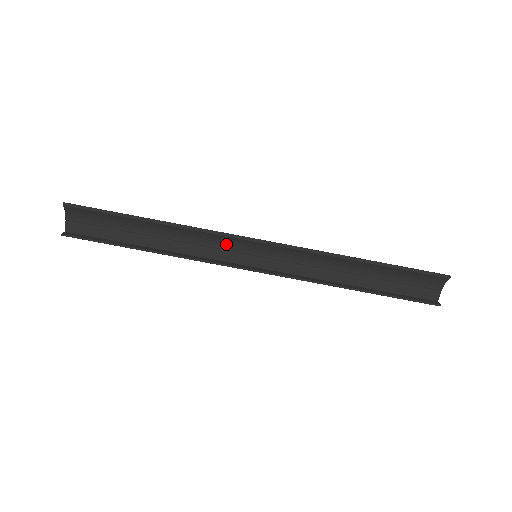
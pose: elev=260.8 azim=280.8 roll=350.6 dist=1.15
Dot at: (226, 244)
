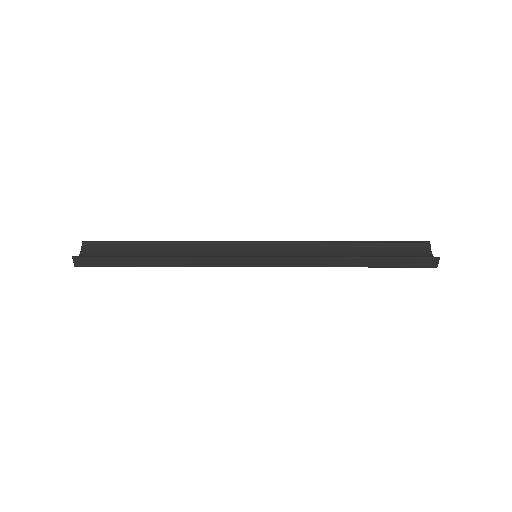
Dot at: (227, 253)
